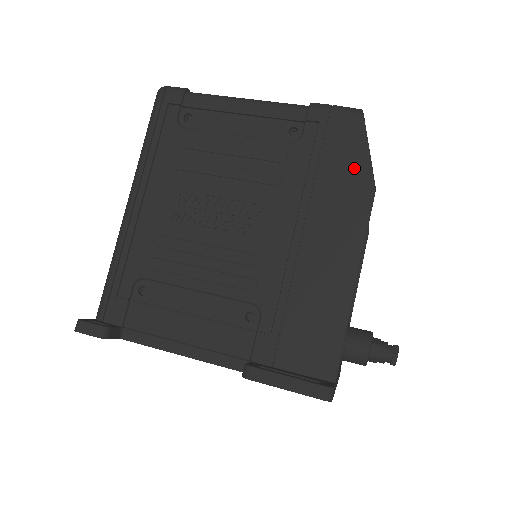
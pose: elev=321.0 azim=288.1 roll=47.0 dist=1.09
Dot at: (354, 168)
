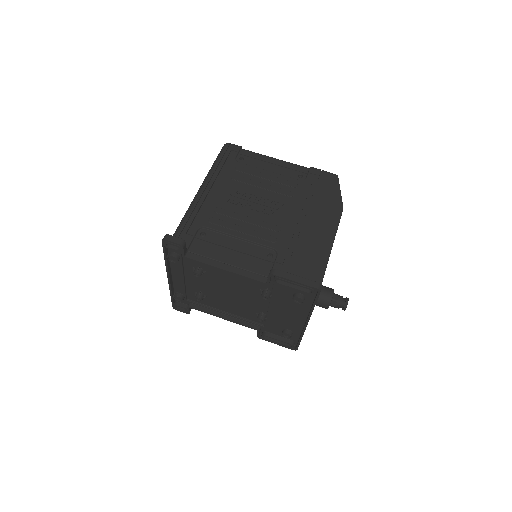
Dot at: (333, 197)
